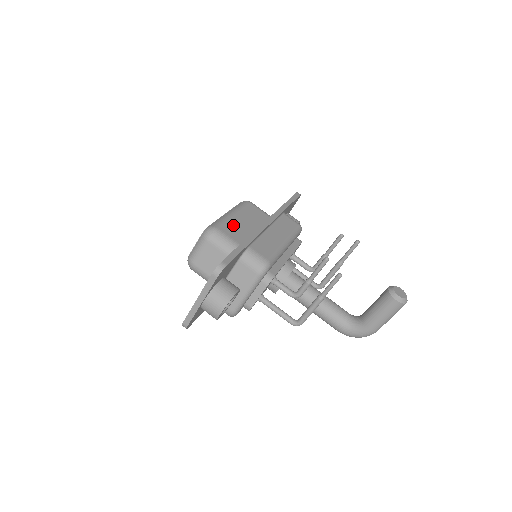
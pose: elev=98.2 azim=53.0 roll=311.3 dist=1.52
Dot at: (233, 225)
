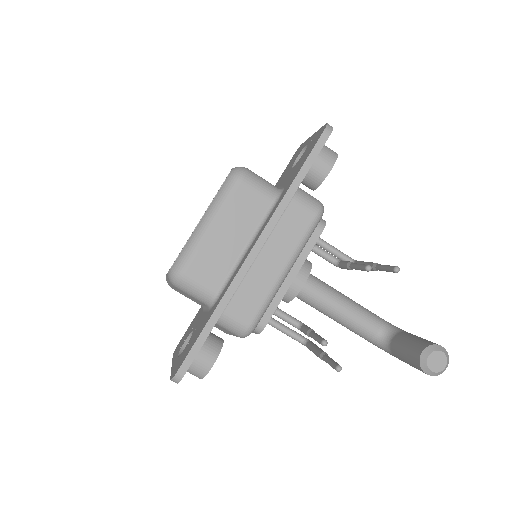
Dot at: (208, 254)
